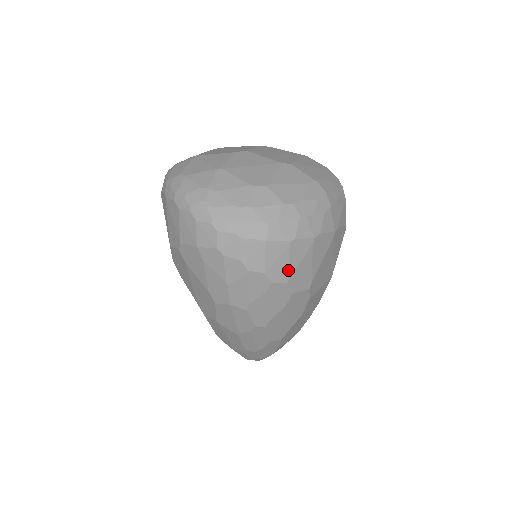
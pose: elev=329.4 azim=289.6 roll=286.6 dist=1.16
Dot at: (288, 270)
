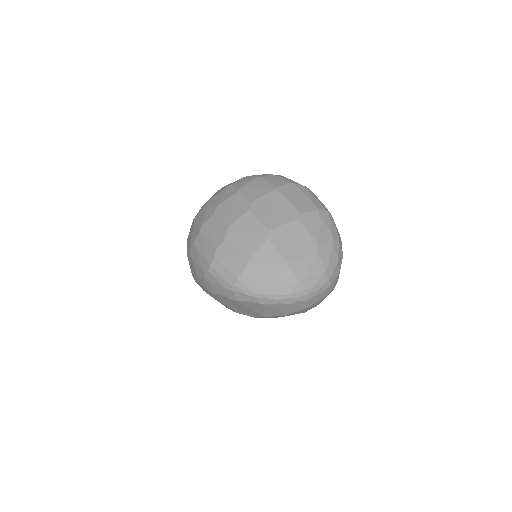
Dot at: occluded
